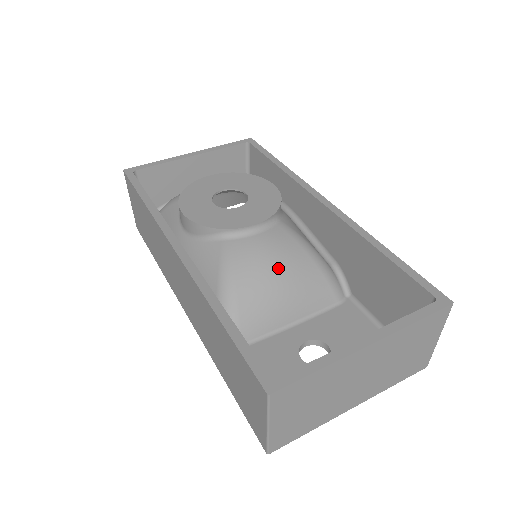
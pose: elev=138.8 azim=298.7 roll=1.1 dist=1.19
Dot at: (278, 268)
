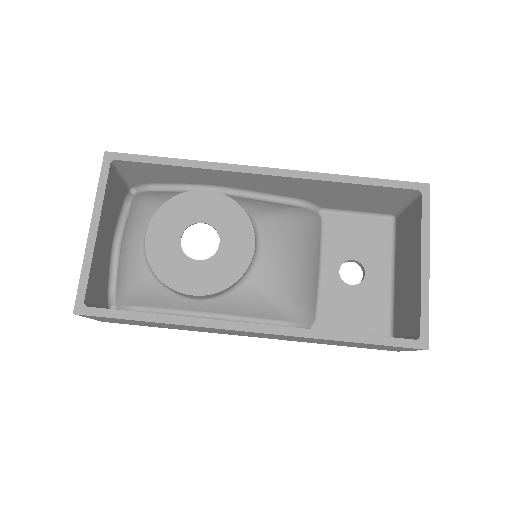
Dot at: (294, 254)
